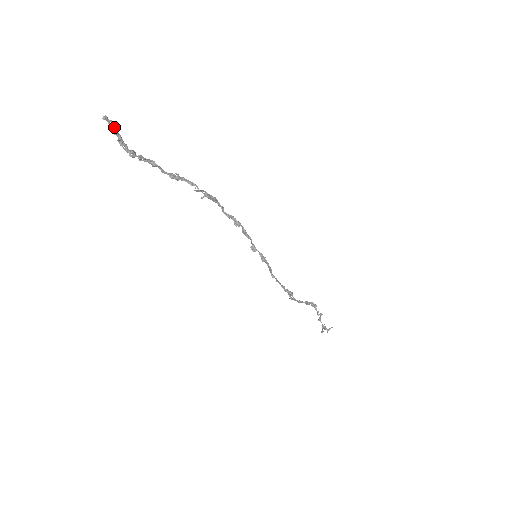
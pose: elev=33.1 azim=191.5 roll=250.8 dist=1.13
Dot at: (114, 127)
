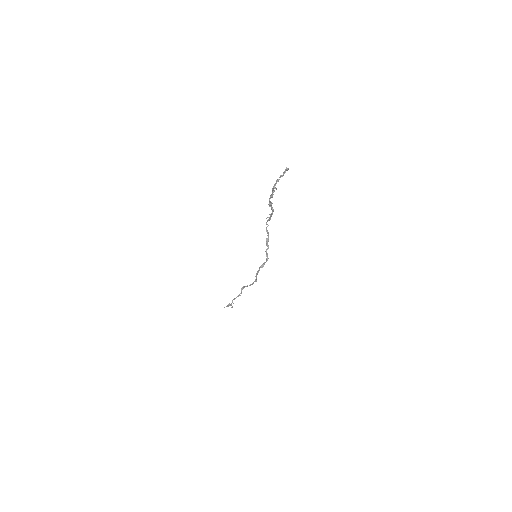
Dot at: occluded
